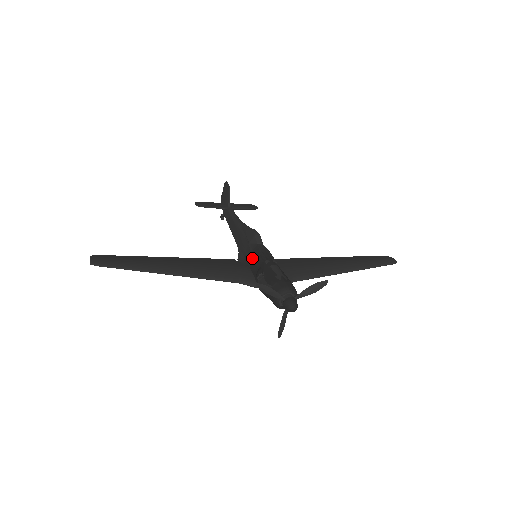
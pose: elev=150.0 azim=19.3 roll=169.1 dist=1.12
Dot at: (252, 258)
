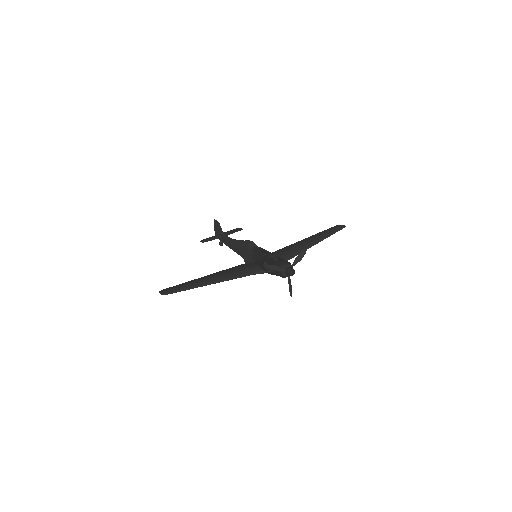
Dot at: (254, 257)
